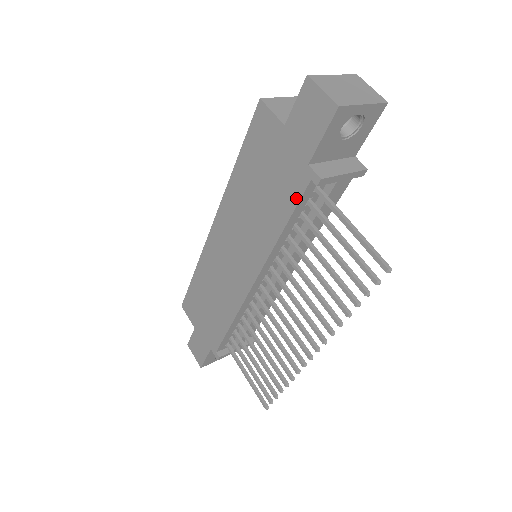
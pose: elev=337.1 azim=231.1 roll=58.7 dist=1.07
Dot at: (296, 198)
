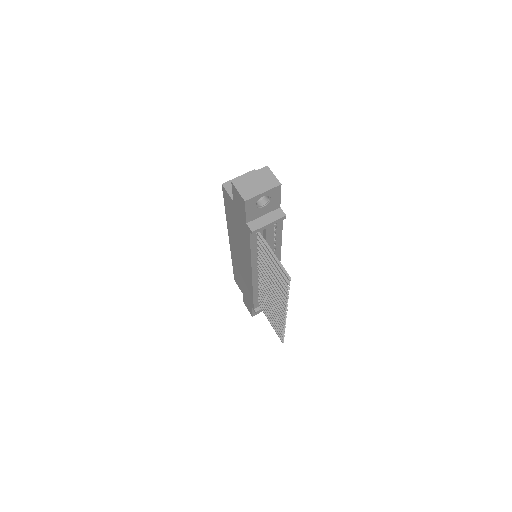
Dot at: (248, 238)
